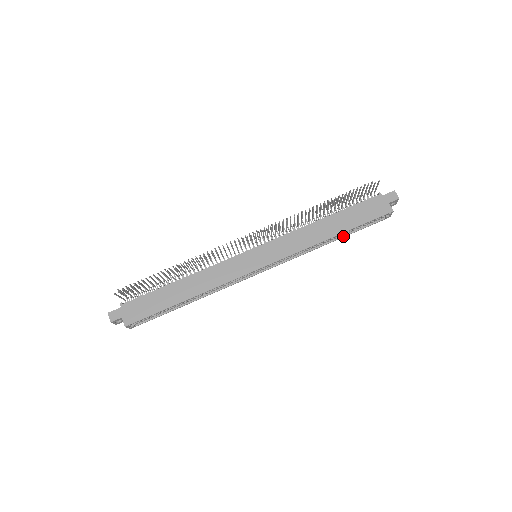
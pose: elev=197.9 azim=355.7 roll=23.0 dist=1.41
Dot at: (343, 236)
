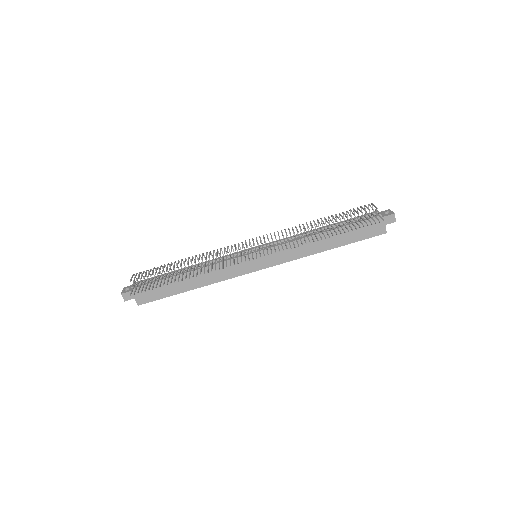
Dot at: occluded
